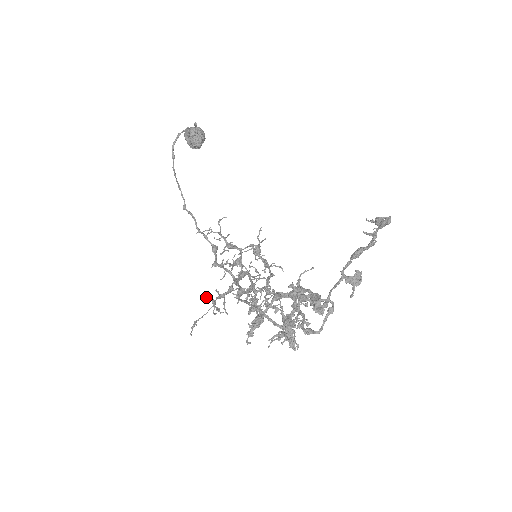
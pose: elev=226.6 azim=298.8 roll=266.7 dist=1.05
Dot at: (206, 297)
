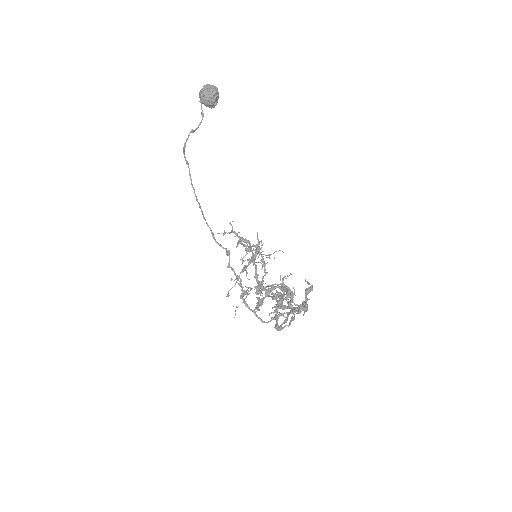
Dot at: (231, 279)
